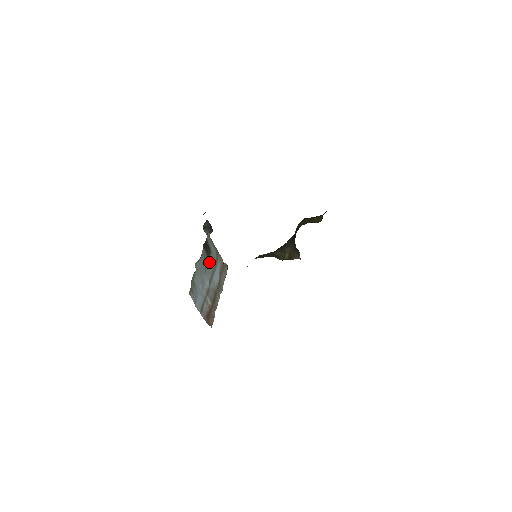
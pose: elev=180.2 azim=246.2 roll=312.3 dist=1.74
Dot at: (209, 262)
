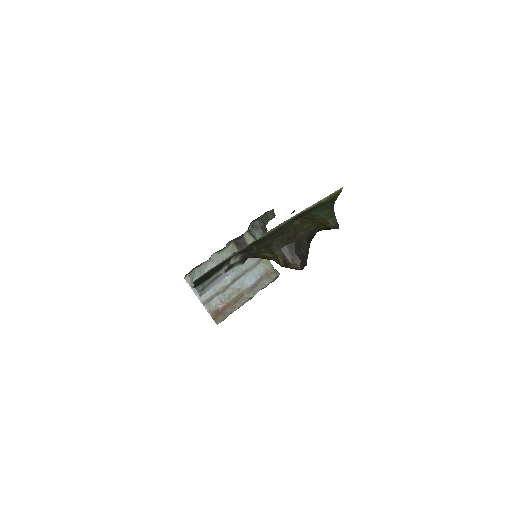
Dot at: occluded
